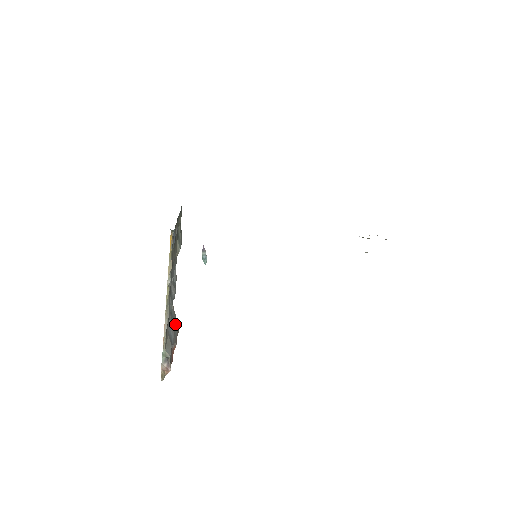
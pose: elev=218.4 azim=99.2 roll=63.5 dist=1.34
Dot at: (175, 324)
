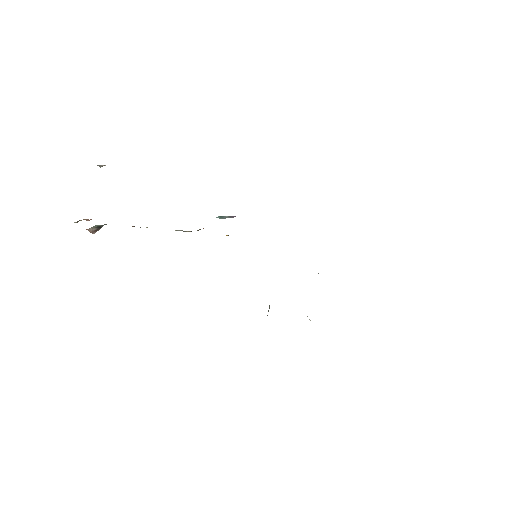
Dot at: occluded
